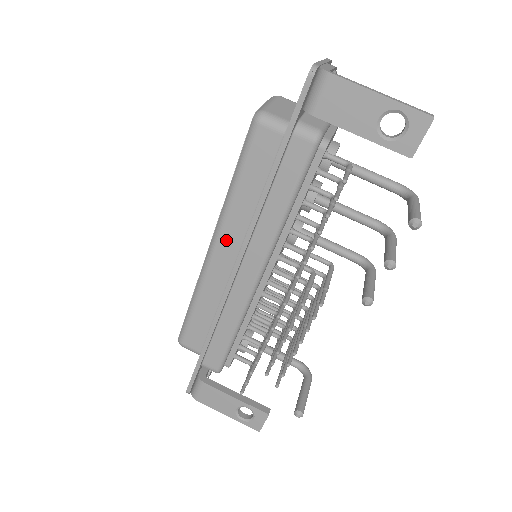
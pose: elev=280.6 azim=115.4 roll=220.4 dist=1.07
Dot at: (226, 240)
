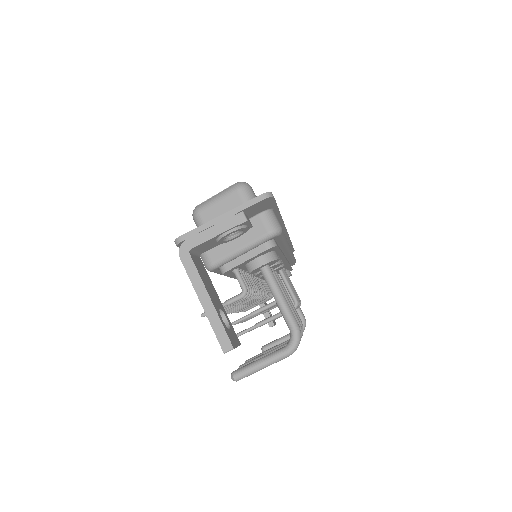
Dot at: occluded
